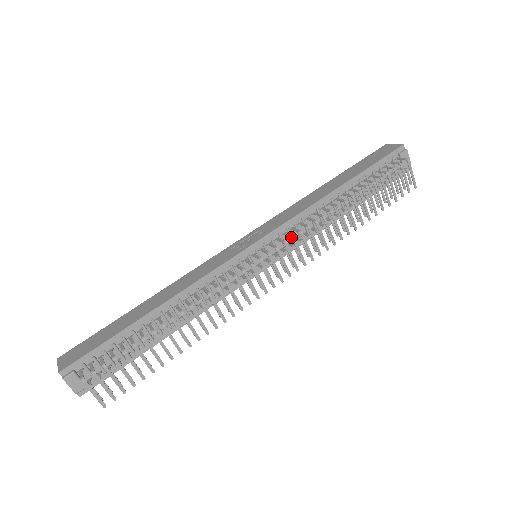
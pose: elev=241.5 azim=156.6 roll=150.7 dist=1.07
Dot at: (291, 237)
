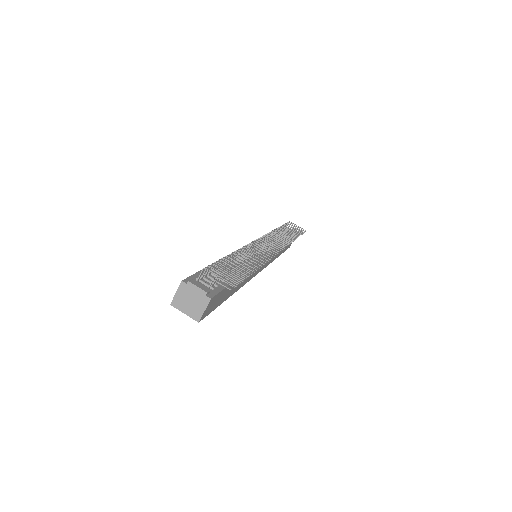
Dot at: (265, 234)
